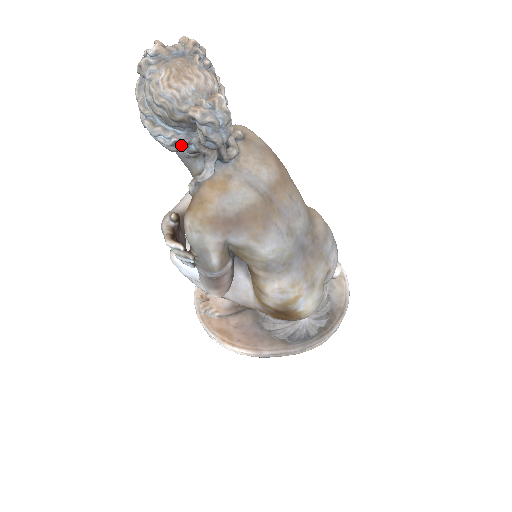
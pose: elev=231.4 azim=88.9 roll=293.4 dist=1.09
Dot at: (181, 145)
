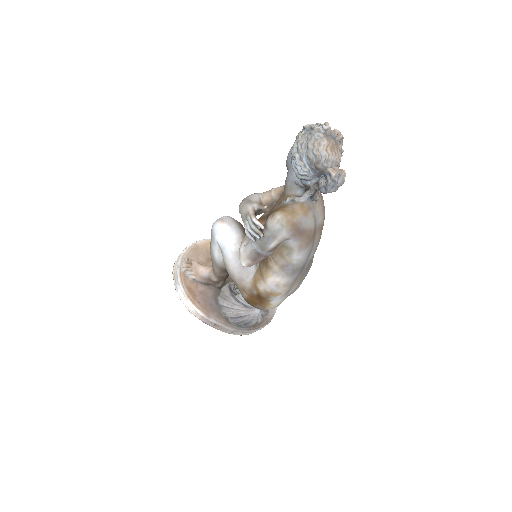
Dot at: (306, 178)
